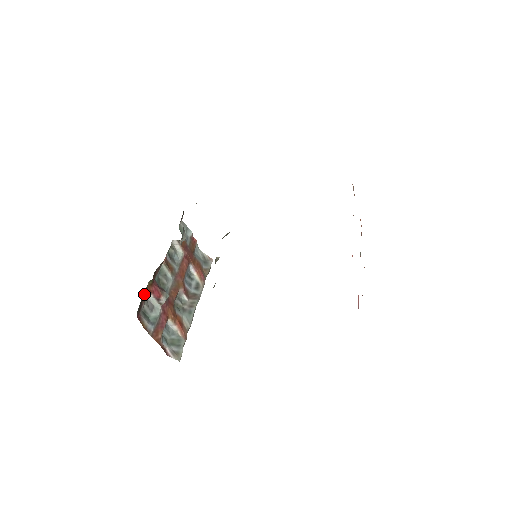
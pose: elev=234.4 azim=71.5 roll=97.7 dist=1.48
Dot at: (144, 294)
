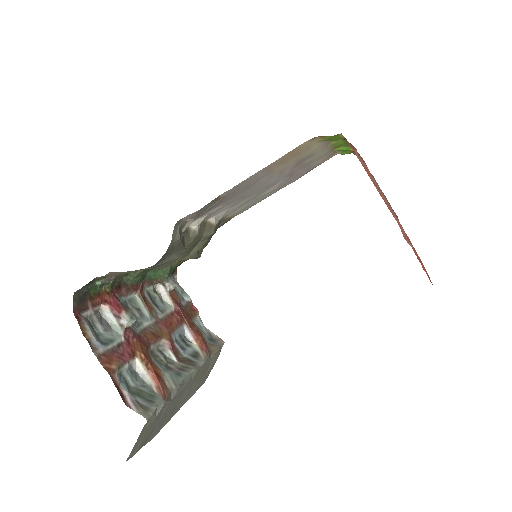
Dot at: (92, 293)
